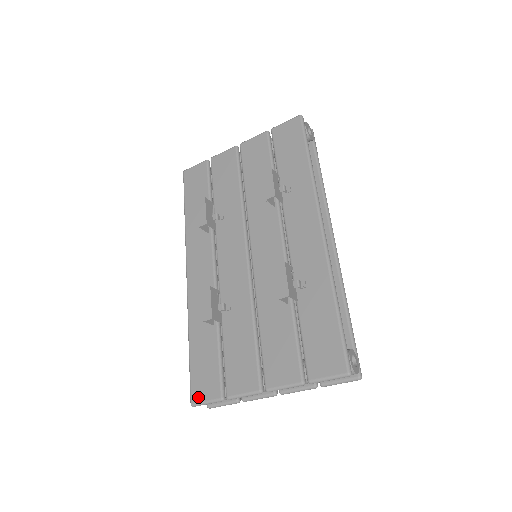
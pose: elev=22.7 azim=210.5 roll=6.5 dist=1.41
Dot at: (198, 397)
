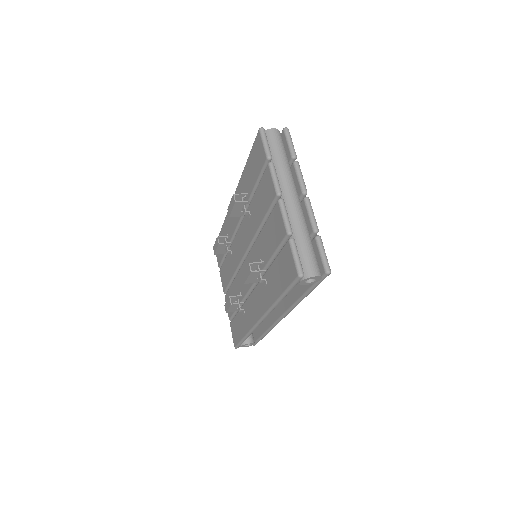
Dot at: occluded
